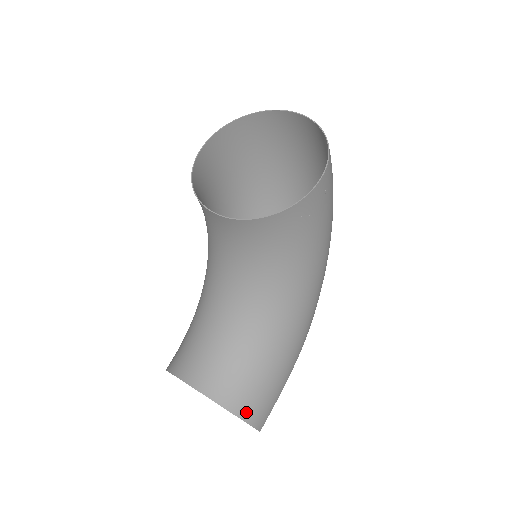
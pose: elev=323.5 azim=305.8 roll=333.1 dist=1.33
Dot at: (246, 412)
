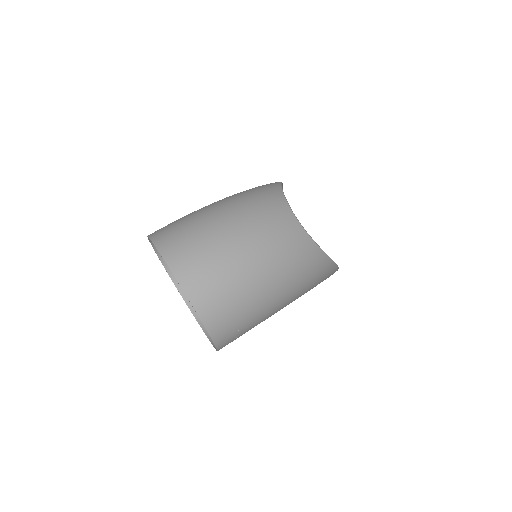
Dot at: occluded
